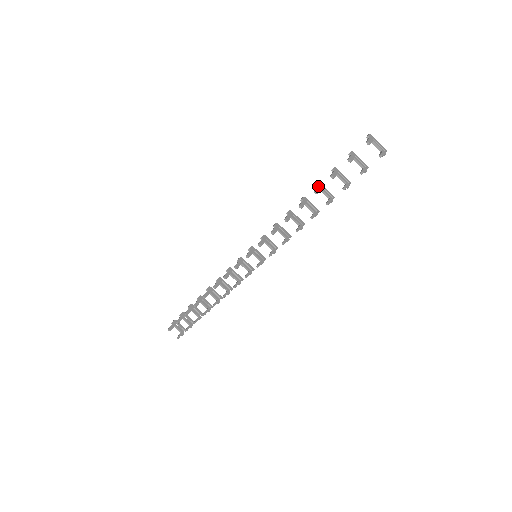
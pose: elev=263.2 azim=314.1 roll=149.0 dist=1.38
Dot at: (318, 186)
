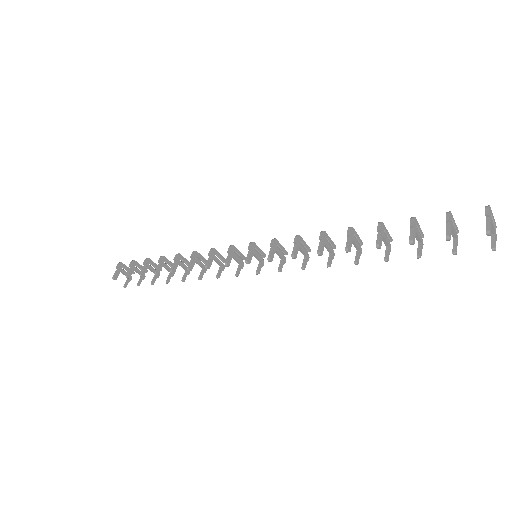
Dot at: (381, 232)
